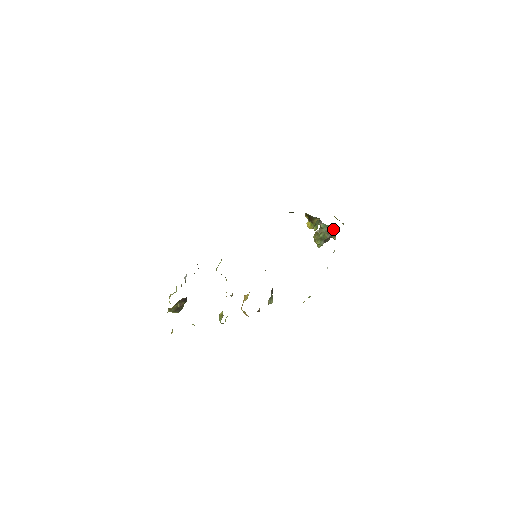
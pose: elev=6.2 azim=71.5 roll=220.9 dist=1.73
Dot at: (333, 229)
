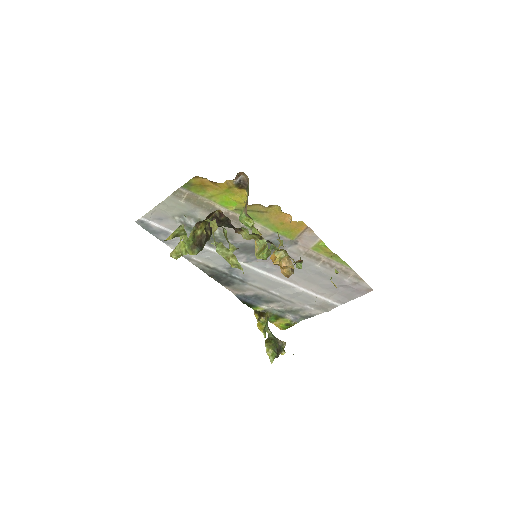
Dot at: (280, 340)
